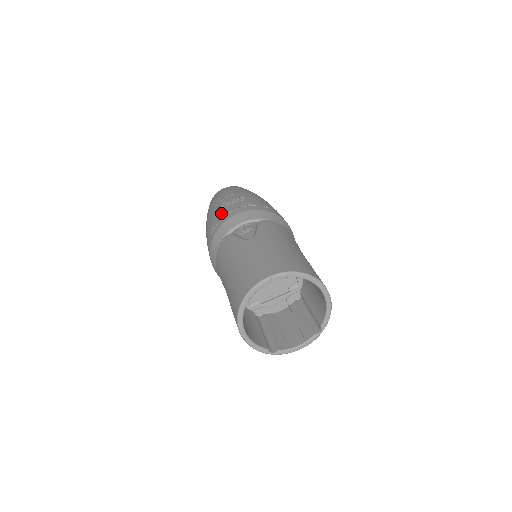
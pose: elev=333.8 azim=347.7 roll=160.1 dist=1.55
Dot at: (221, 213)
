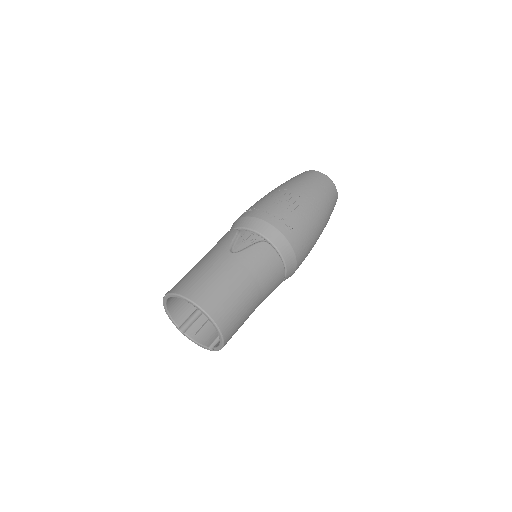
Dot at: (263, 204)
